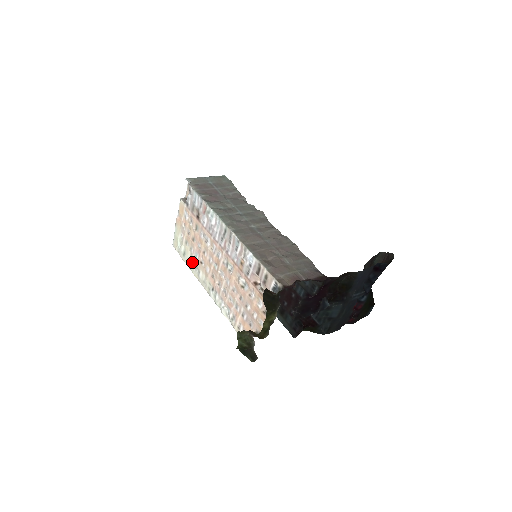
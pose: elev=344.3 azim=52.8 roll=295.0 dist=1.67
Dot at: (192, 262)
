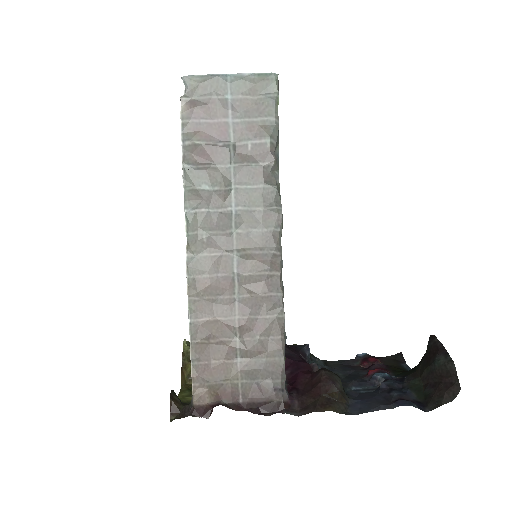
Dot at: occluded
